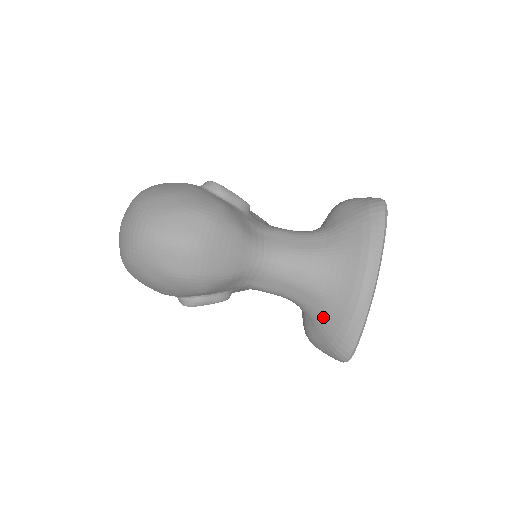
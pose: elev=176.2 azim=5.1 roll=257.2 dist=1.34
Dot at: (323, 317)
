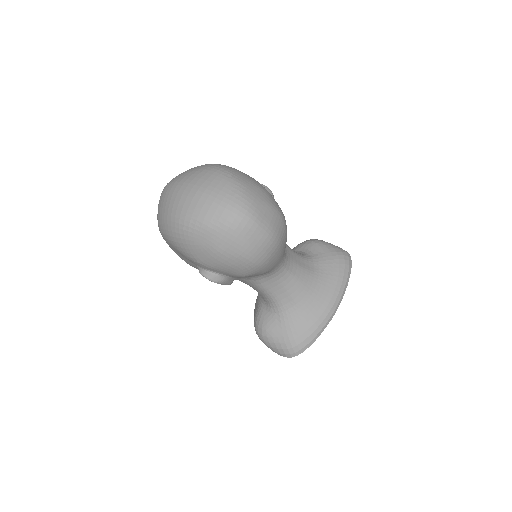
Dot at: (294, 321)
